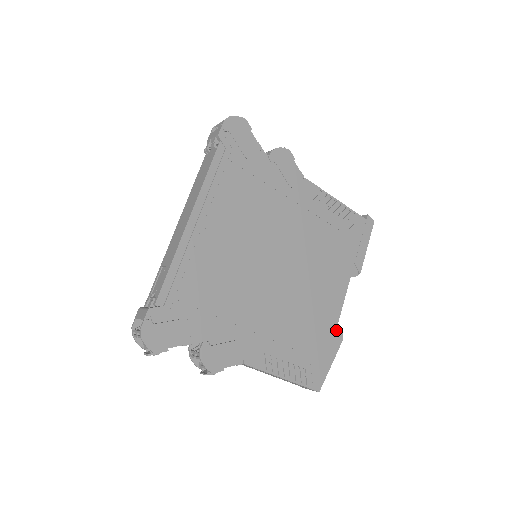
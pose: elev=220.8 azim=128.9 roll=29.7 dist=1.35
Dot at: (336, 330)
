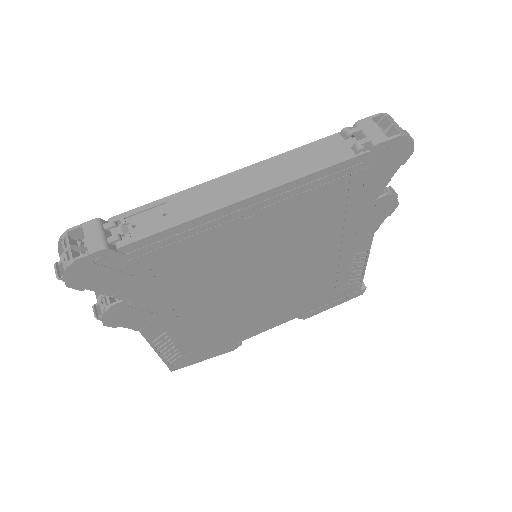
Dot at: (237, 343)
